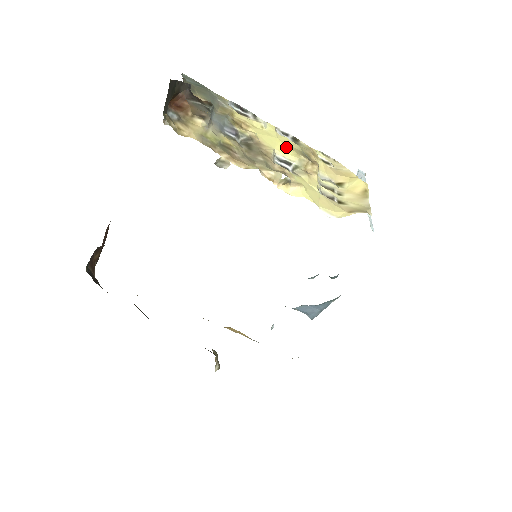
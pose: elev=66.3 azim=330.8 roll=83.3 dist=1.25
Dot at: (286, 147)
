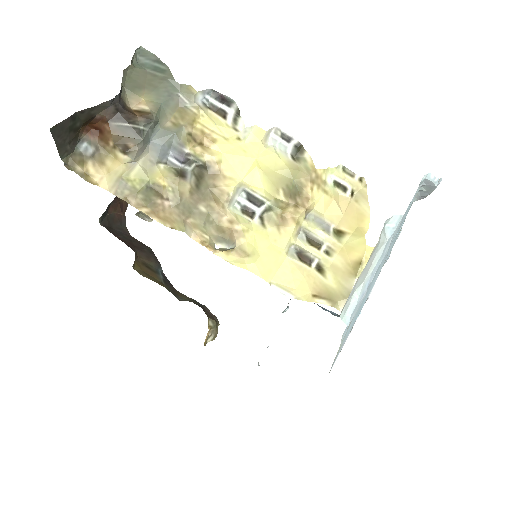
Dot at: (264, 176)
